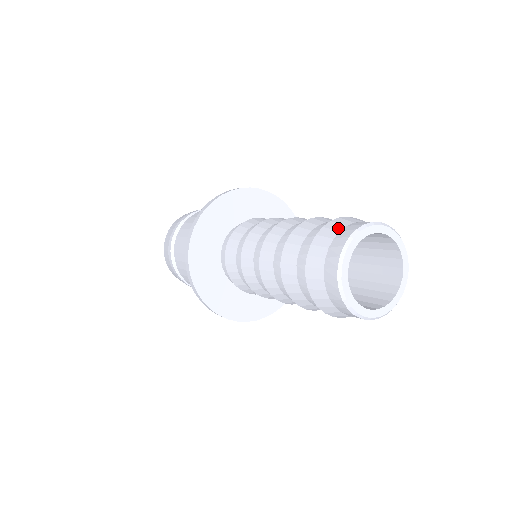
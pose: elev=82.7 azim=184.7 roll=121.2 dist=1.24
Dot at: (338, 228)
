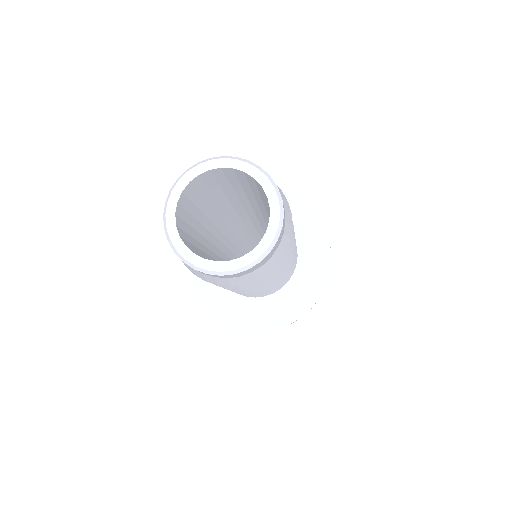
Dot at: occluded
